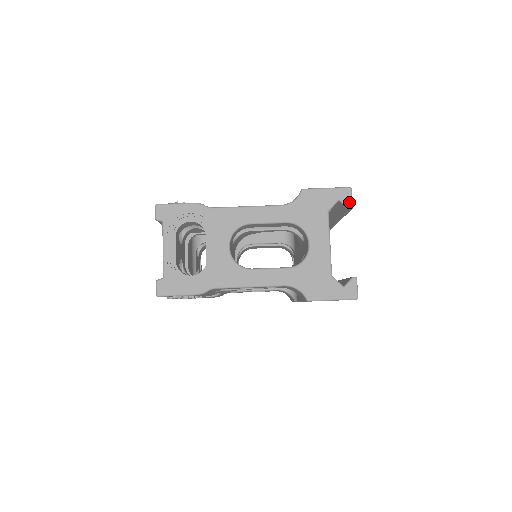
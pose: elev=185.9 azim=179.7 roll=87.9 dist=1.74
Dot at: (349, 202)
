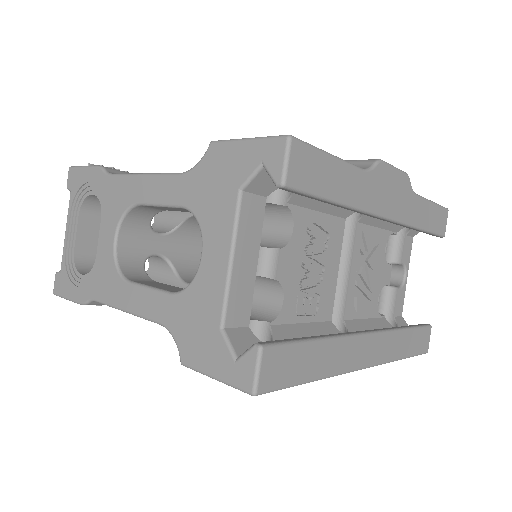
Dot at: (278, 171)
